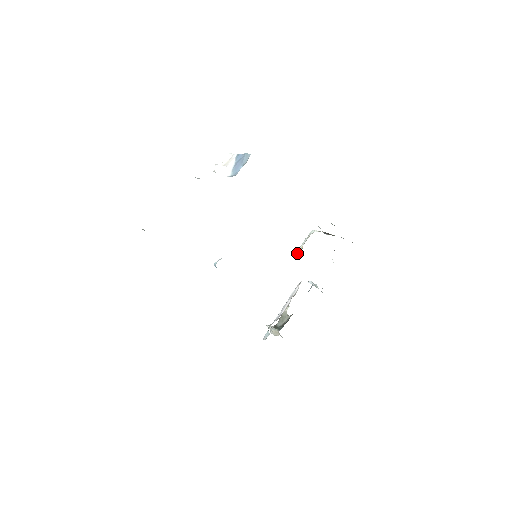
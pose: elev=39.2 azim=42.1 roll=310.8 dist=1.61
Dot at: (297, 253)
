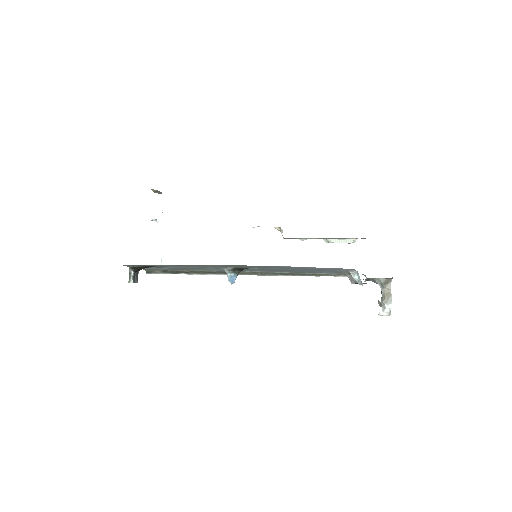
Dot at: occluded
